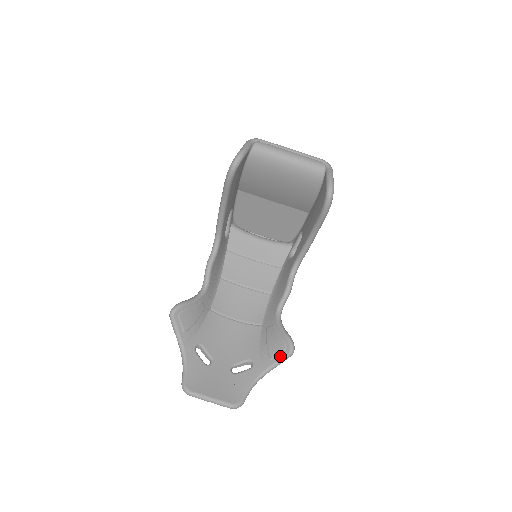
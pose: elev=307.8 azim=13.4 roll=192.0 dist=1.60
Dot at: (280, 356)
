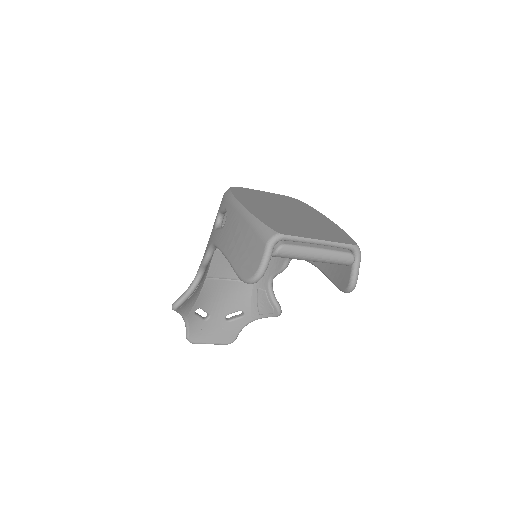
Dot at: (268, 315)
